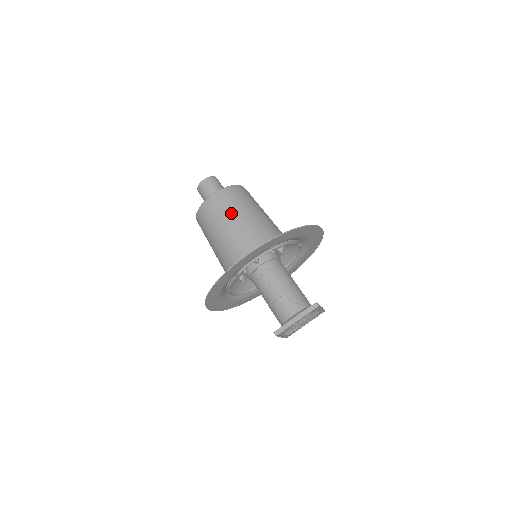
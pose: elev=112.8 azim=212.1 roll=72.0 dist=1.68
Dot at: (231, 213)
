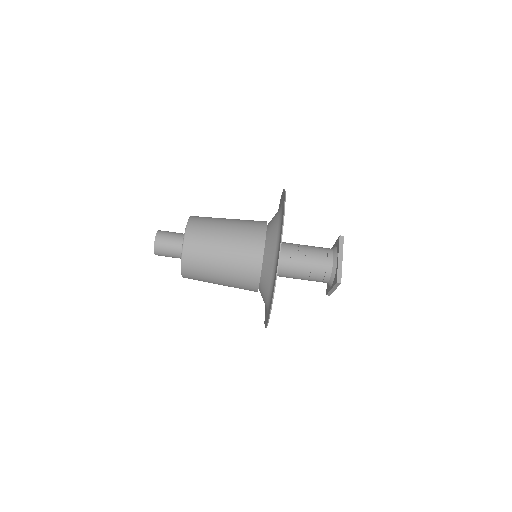
Dot at: (211, 280)
